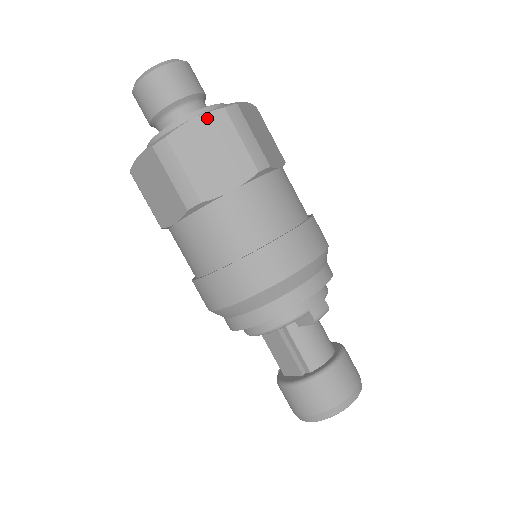
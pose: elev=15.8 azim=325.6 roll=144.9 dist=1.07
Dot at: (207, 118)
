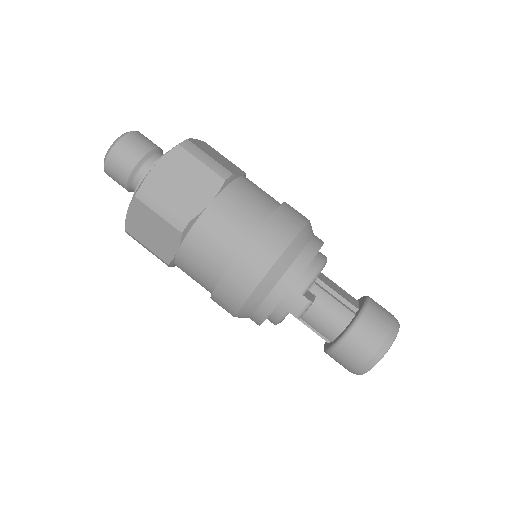
Dot at: (132, 208)
